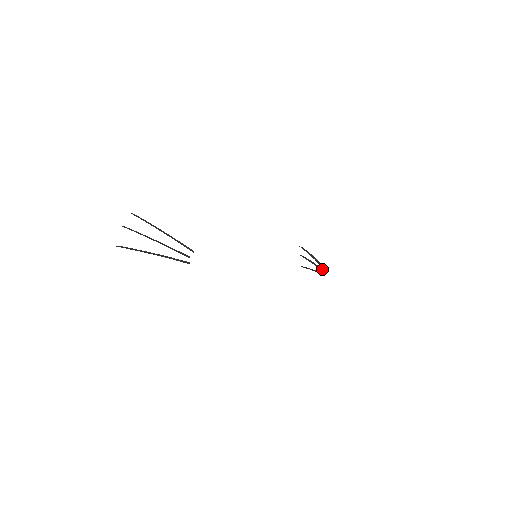
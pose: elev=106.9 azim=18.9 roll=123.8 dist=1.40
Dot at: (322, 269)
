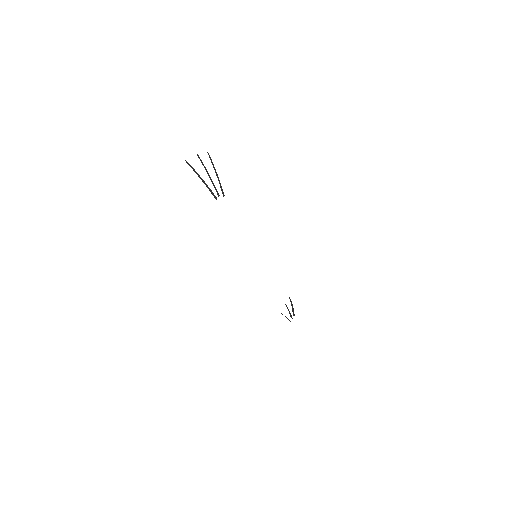
Dot at: occluded
